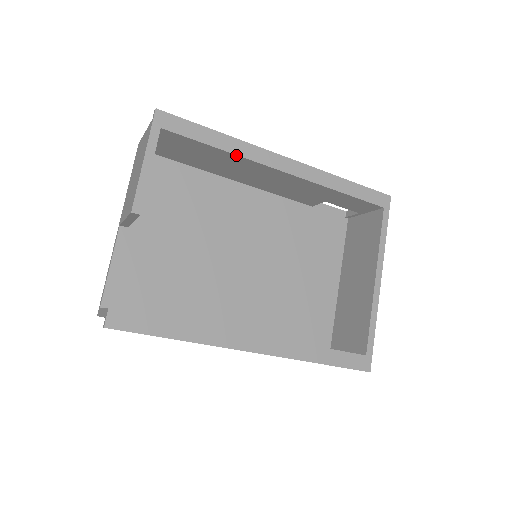
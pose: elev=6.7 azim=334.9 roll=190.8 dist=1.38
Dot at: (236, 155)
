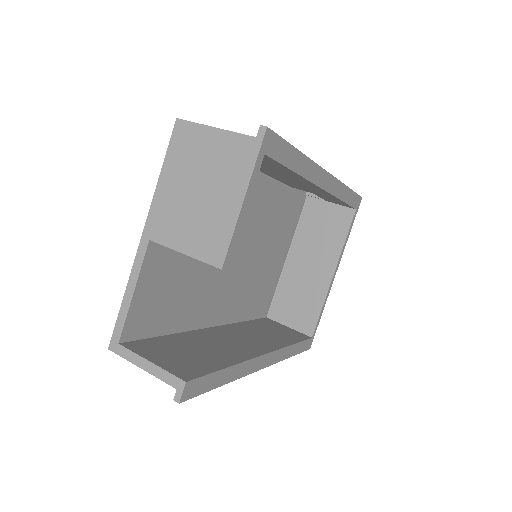
Dot at: (302, 177)
